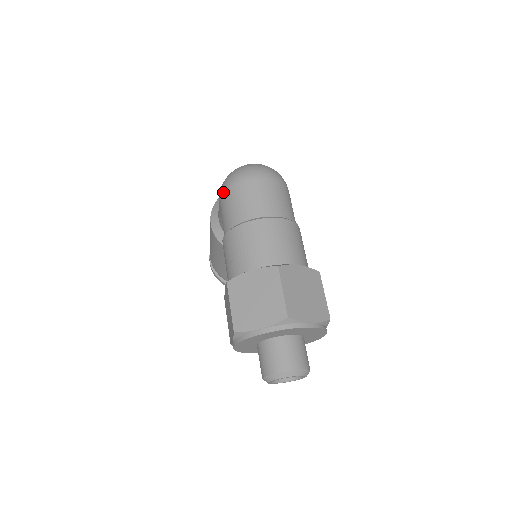
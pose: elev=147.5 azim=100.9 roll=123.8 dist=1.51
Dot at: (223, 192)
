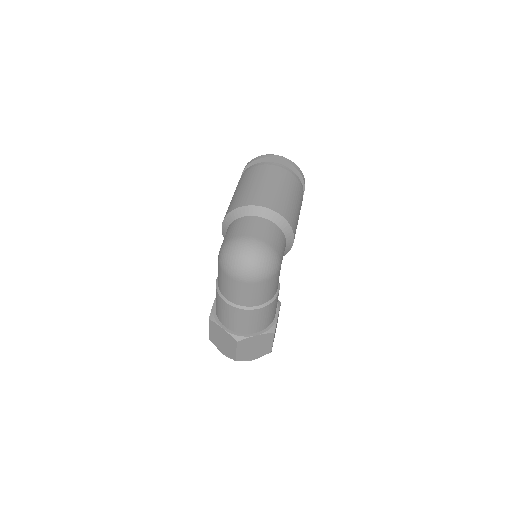
Dot at: (218, 262)
